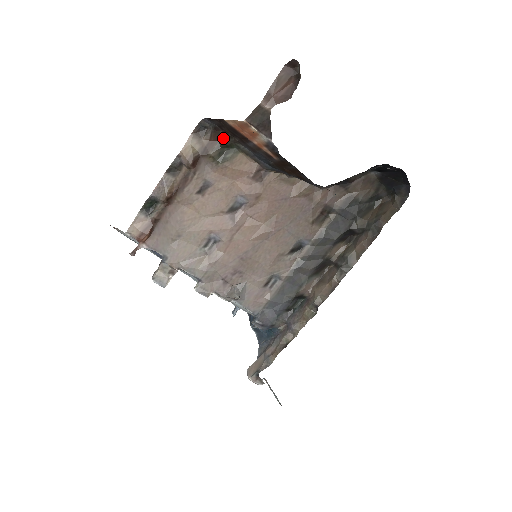
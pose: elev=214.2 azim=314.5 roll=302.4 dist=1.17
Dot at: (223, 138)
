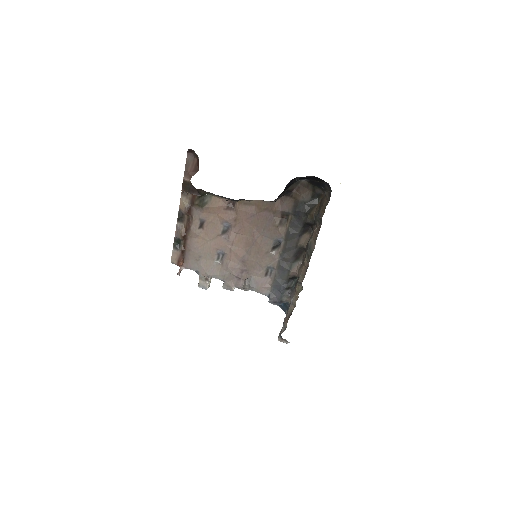
Dot at: (198, 192)
